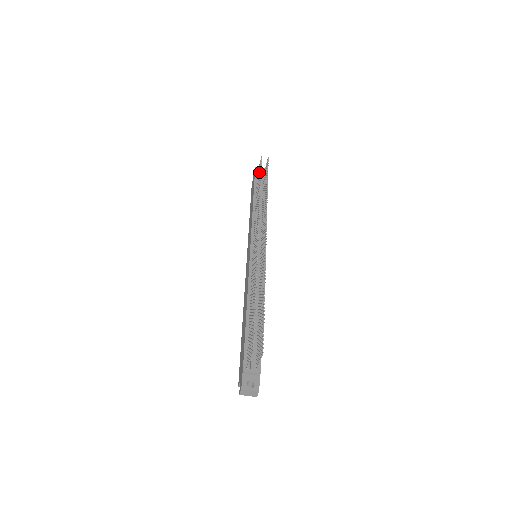
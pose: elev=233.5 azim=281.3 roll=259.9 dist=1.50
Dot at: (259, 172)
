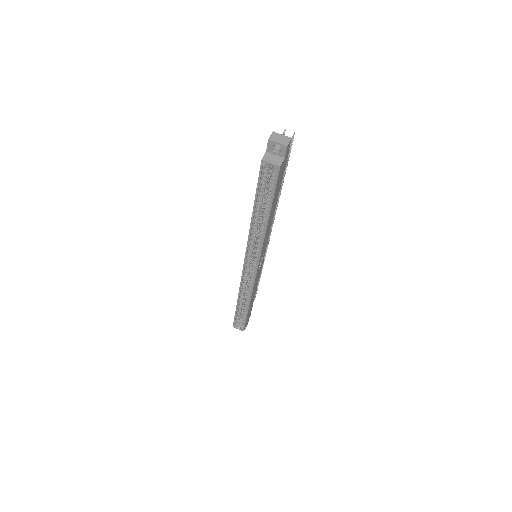
Dot at: occluded
